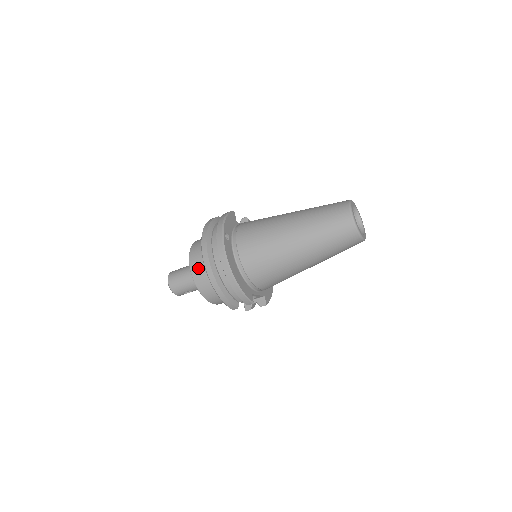
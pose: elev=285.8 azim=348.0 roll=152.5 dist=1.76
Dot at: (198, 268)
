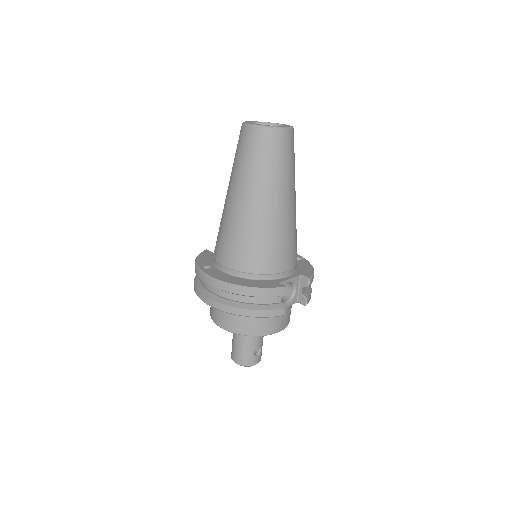
Dot at: (223, 319)
